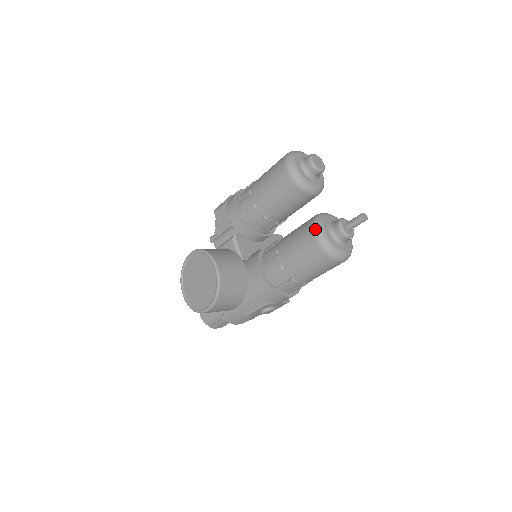
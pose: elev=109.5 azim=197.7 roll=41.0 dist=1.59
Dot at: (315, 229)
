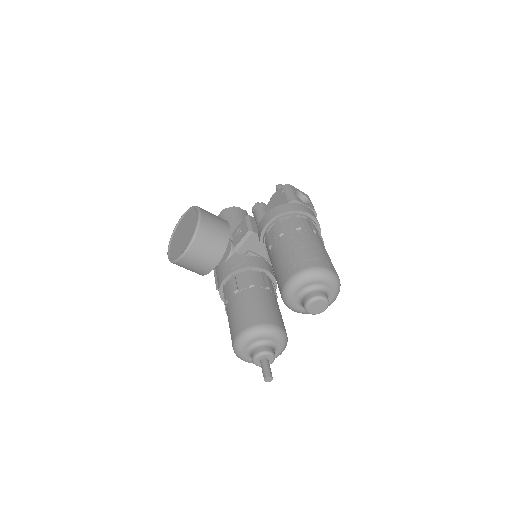
Dot at: (243, 333)
